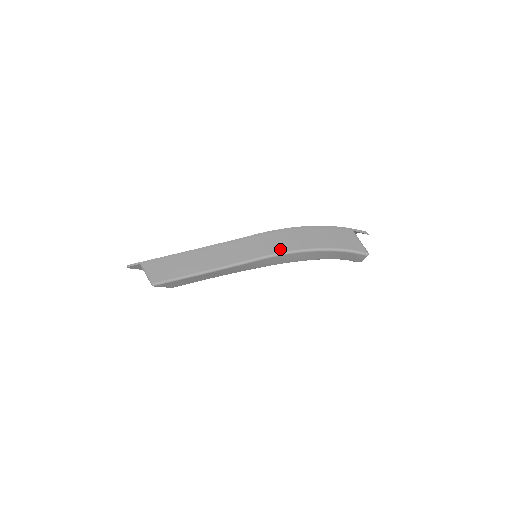
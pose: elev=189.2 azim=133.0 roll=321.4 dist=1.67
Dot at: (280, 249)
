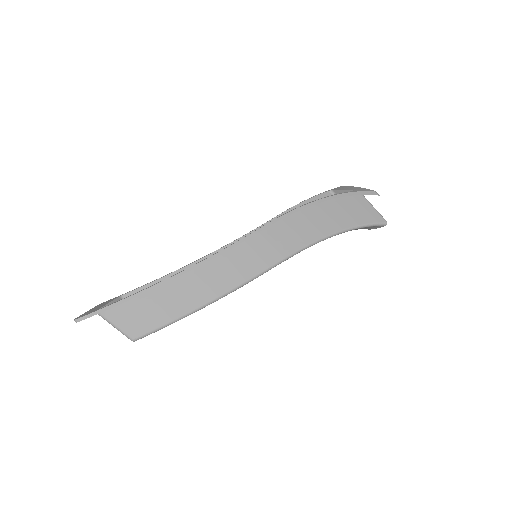
Dot at: (293, 246)
